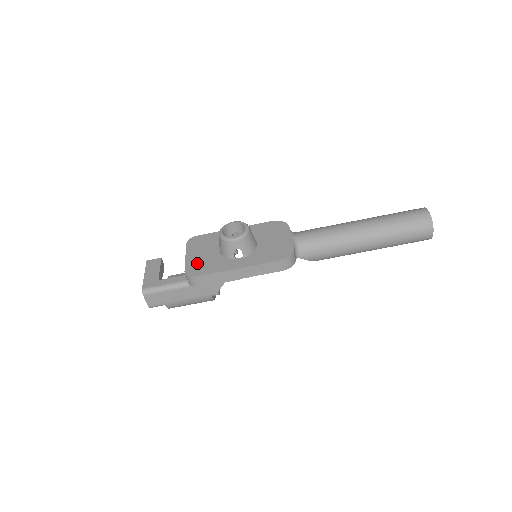
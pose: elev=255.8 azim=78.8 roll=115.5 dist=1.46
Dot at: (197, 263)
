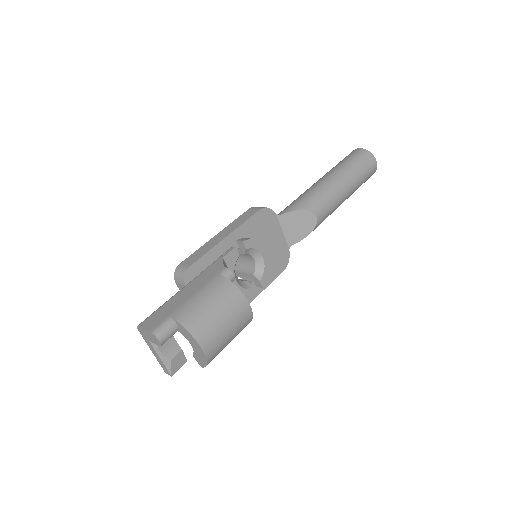
Dot at: occluded
